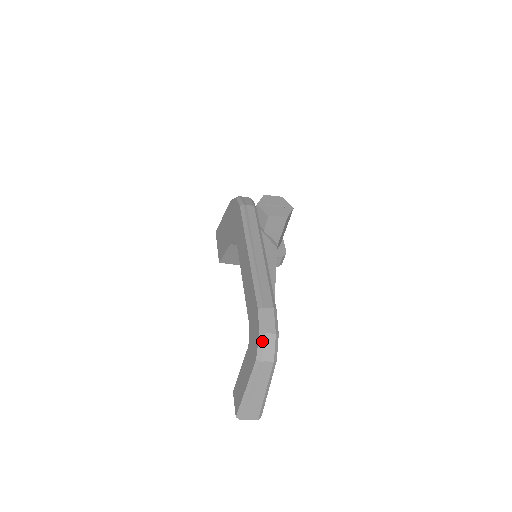
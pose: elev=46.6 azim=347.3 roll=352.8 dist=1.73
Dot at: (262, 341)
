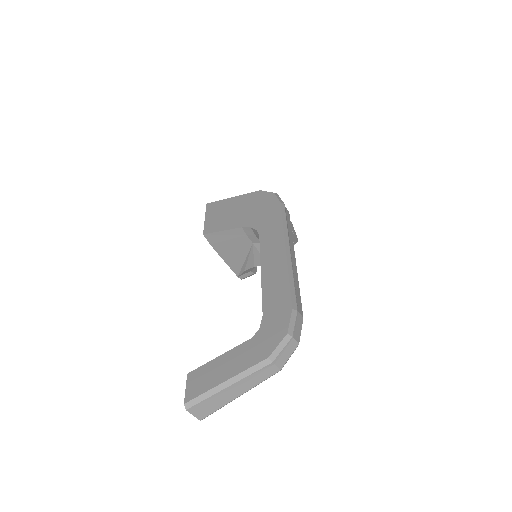
Dot at: (286, 342)
